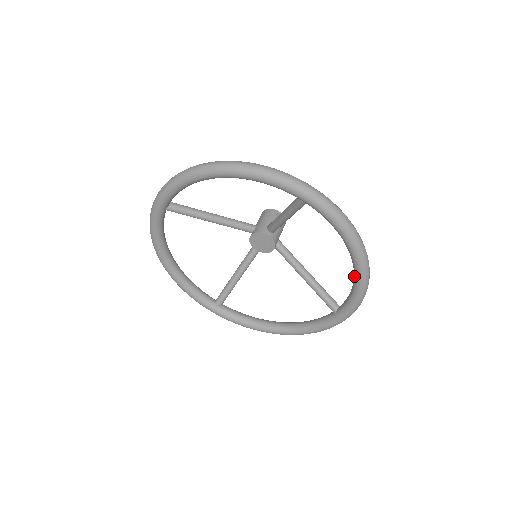
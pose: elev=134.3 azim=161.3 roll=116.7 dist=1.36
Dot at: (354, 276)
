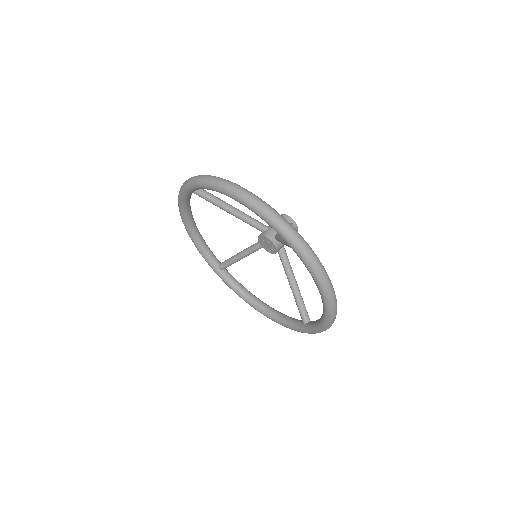
Dot at: (322, 314)
